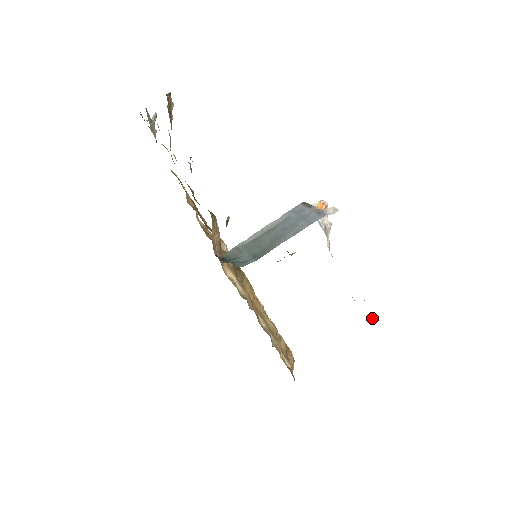
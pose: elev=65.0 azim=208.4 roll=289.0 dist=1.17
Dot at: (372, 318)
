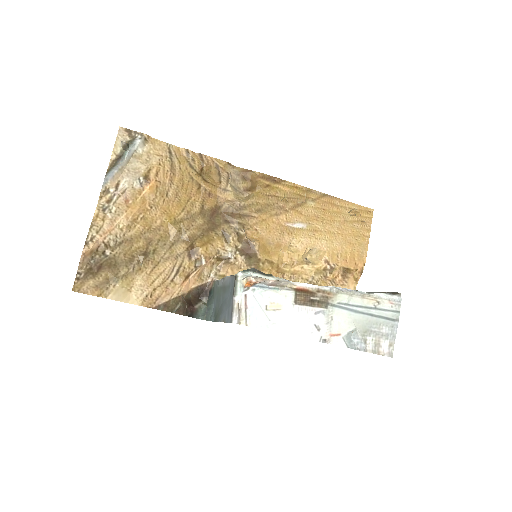
Dot at: (354, 331)
